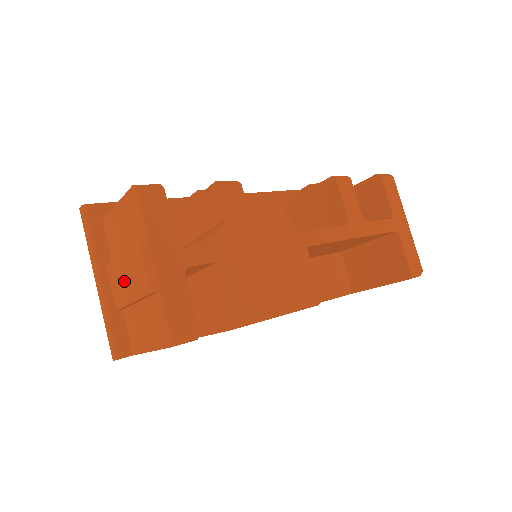
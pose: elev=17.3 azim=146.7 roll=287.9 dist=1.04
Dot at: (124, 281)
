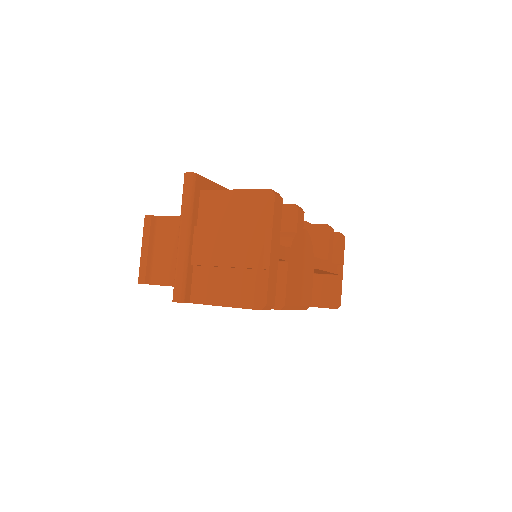
Dot at: (221, 248)
